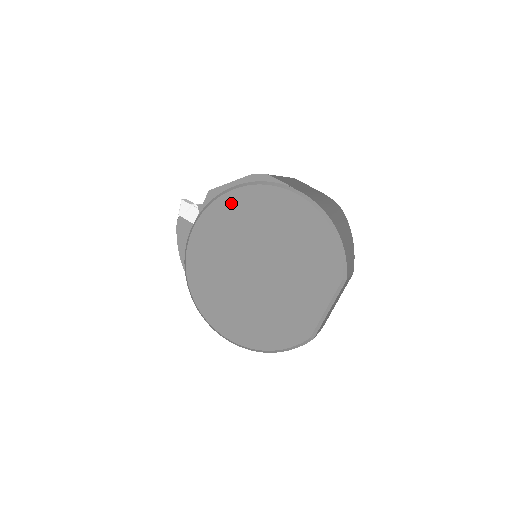
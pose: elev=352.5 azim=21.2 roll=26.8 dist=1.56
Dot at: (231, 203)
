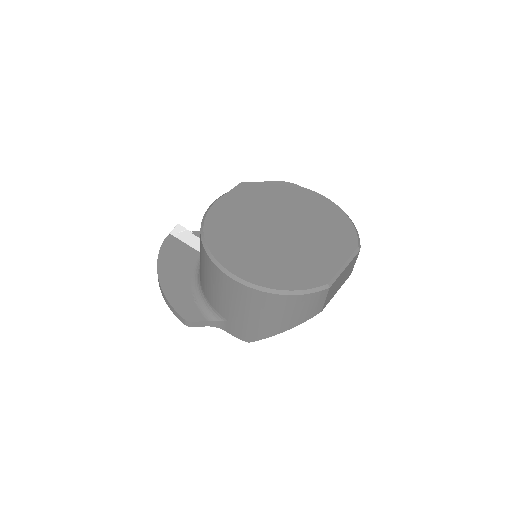
Dot at: (263, 189)
